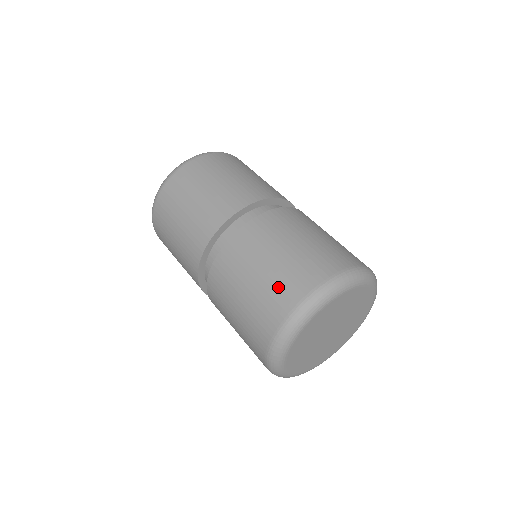
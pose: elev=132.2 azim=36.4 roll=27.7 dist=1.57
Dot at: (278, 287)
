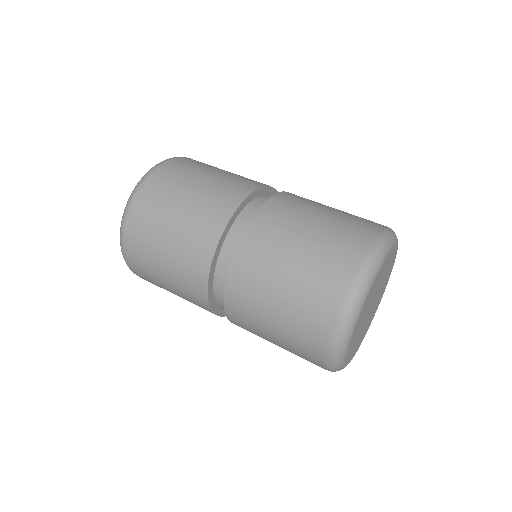
Dot at: (355, 218)
